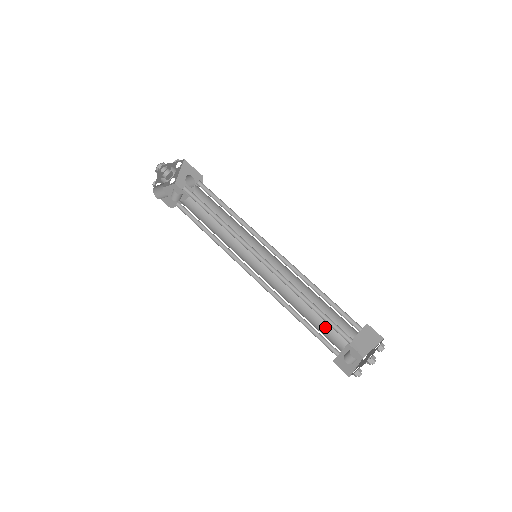
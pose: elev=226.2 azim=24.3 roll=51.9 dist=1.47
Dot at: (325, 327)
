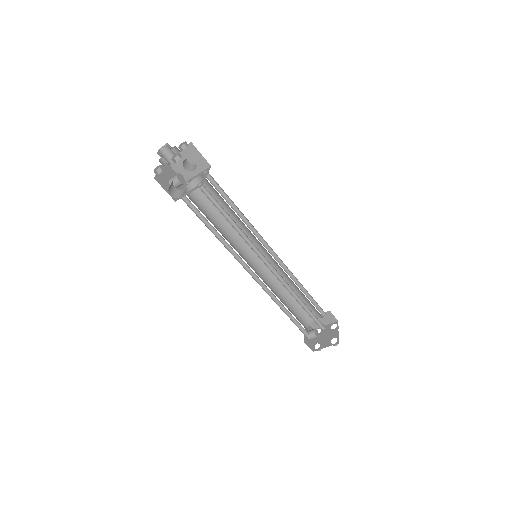
Dot at: (297, 312)
